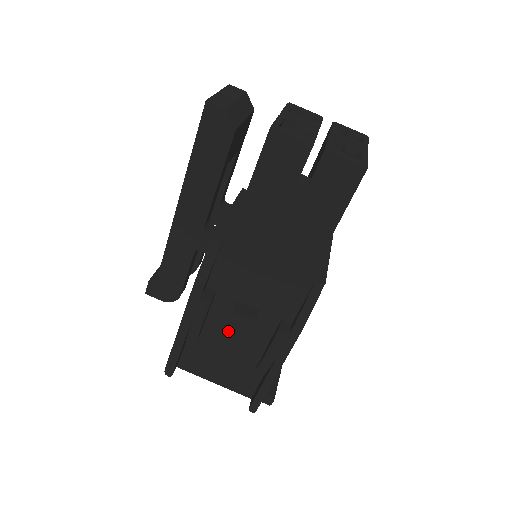
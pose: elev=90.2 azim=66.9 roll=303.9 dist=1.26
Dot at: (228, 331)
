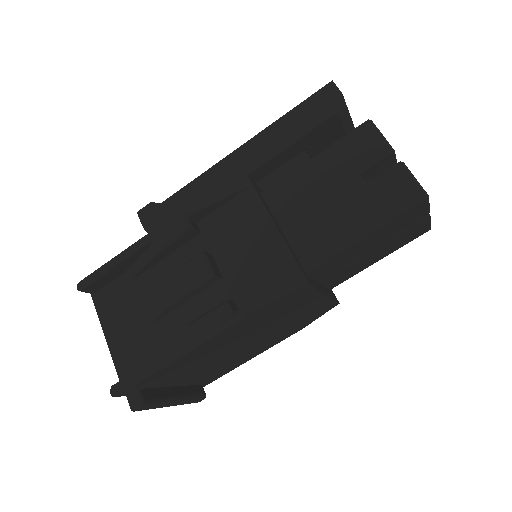
Dot at: (179, 270)
